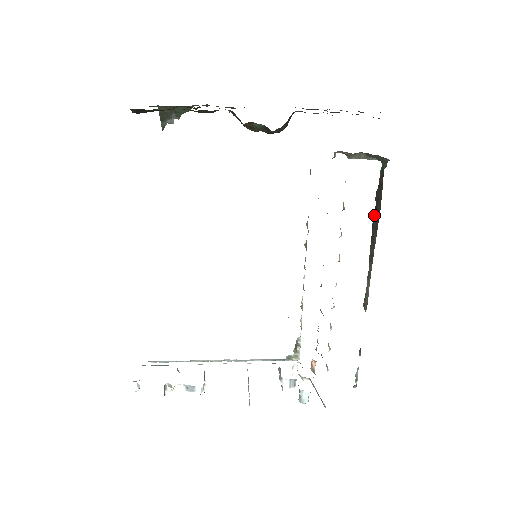
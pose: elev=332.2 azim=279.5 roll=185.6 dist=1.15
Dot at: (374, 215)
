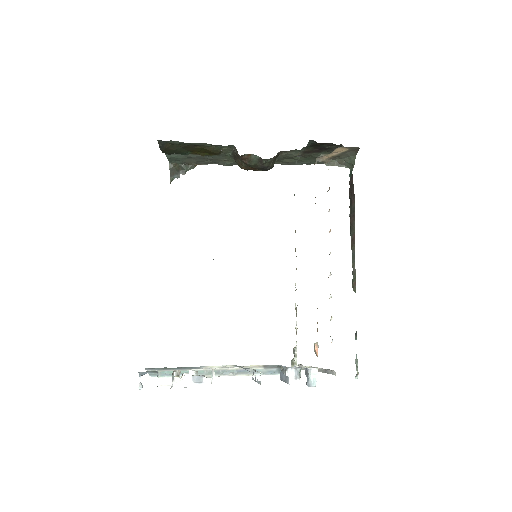
Dot at: (350, 207)
